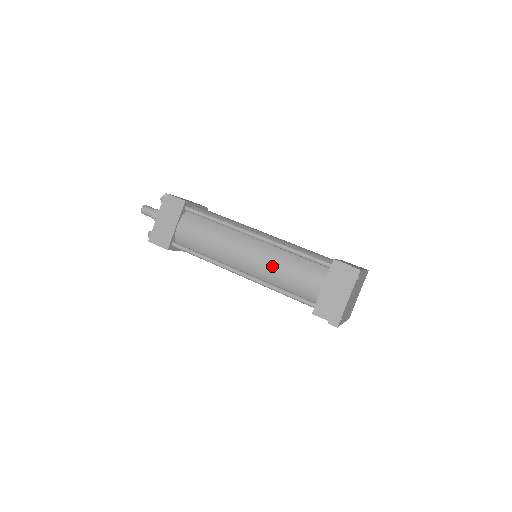
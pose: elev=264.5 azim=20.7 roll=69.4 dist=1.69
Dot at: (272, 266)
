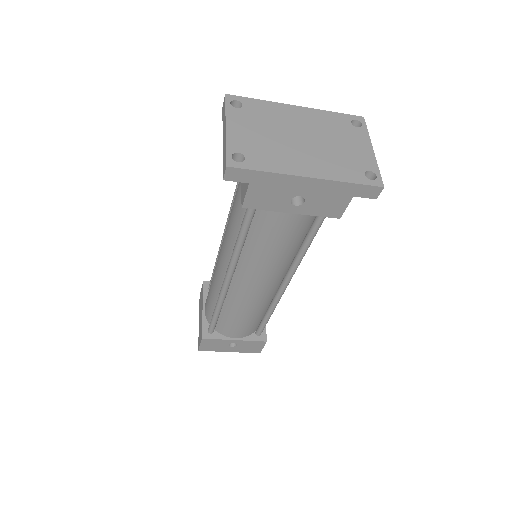
Dot at: (227, 230)
